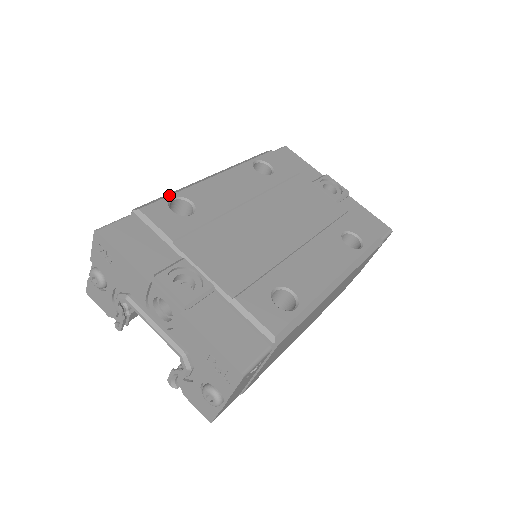
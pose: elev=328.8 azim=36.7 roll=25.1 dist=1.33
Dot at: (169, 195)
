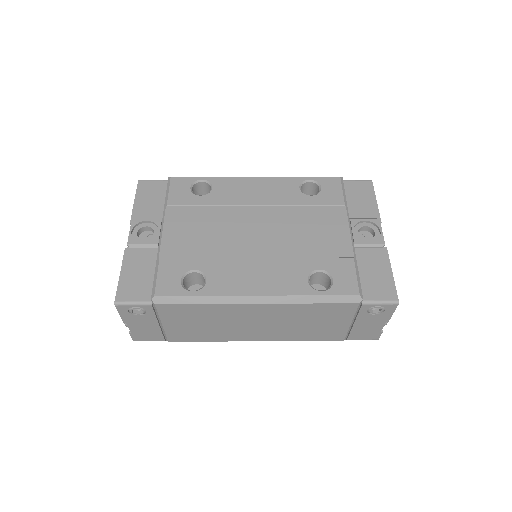
Dot at: (202, 177)
